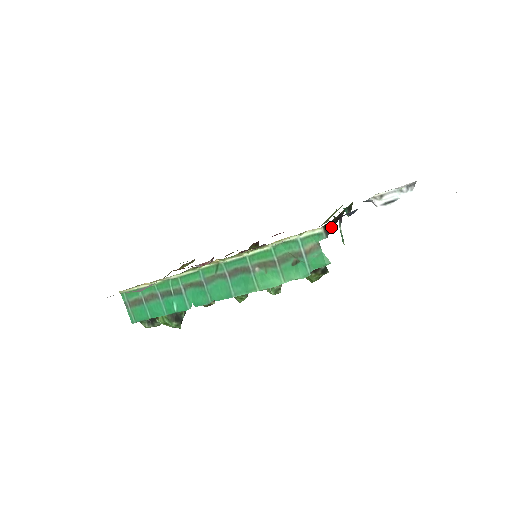
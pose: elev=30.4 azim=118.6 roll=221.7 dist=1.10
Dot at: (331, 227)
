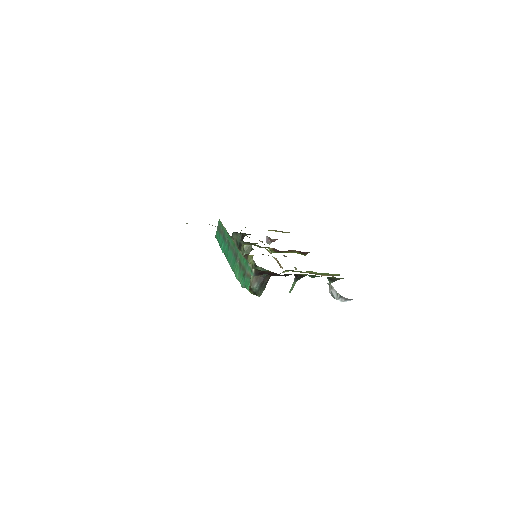
Dot at: (270, 274)
